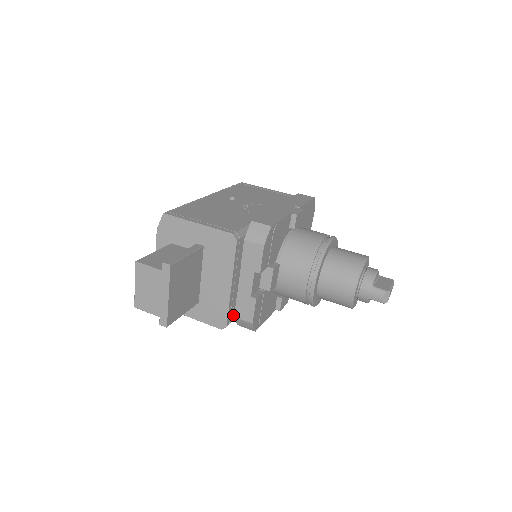
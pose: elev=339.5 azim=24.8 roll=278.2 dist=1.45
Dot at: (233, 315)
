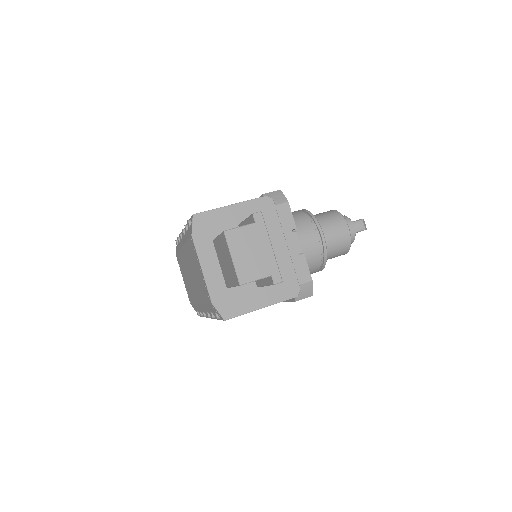
Dot at: occluded
